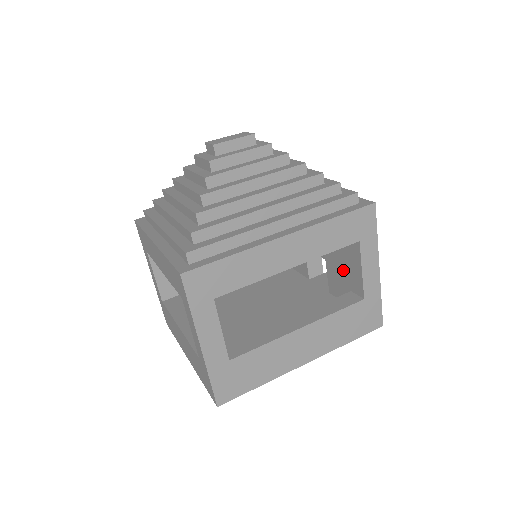
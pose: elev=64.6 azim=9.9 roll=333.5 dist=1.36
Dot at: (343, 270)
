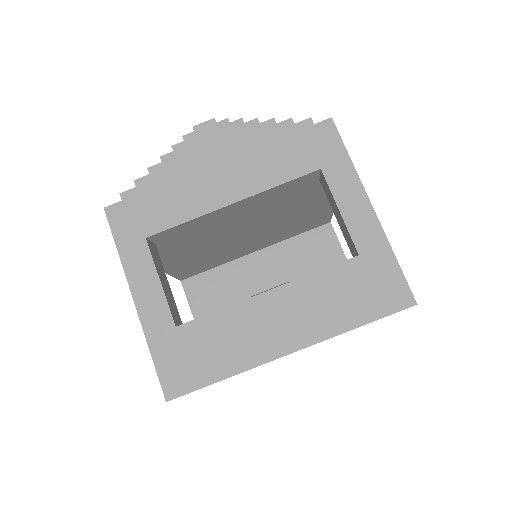
Dot at: occluded
